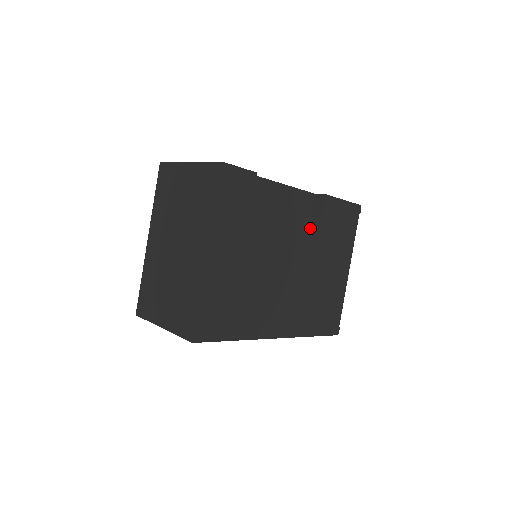
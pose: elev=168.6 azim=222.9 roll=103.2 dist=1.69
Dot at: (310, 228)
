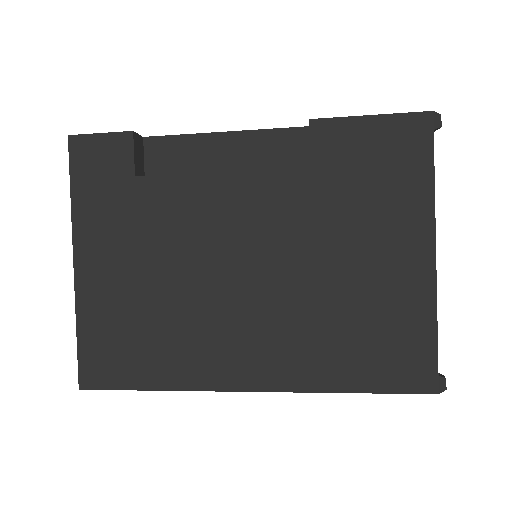
Dot at: (282, 189)
